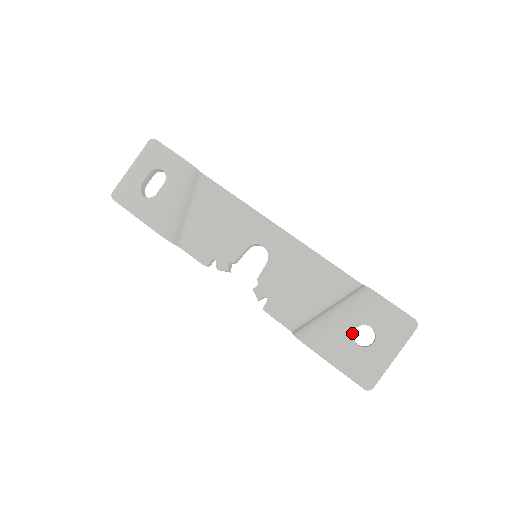
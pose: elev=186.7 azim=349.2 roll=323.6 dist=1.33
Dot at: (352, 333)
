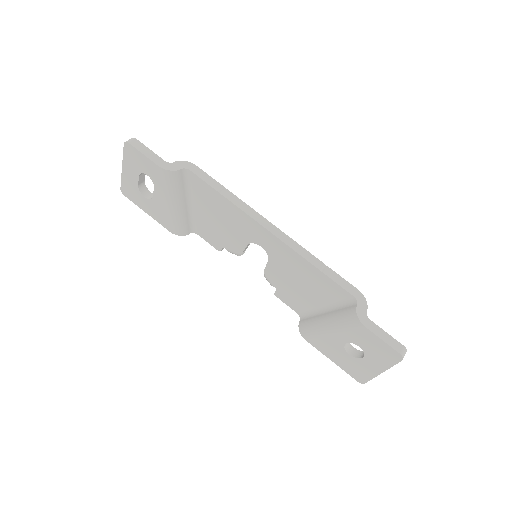
Dot at: (343, 345)
